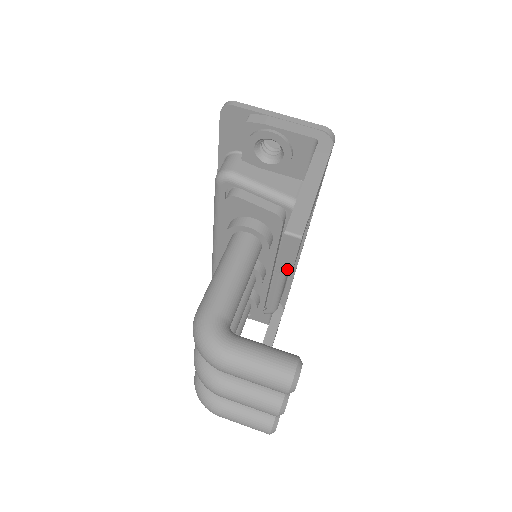
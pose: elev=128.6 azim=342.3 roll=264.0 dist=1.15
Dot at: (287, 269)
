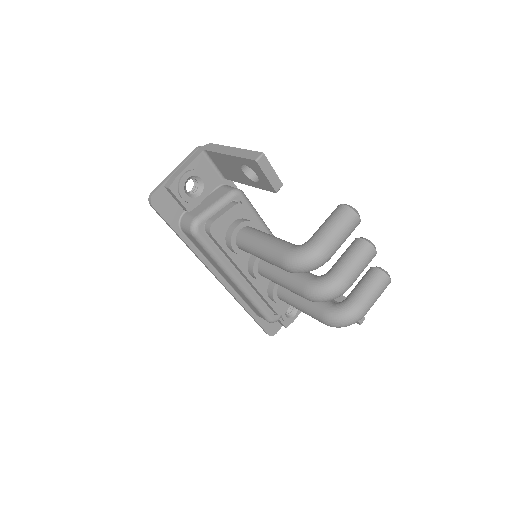
Dot at: (278, 183)
